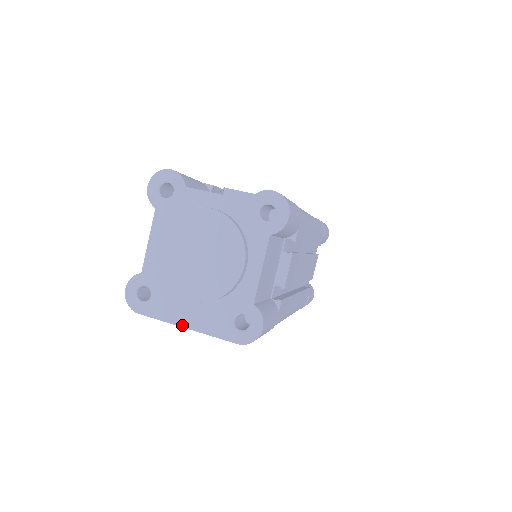
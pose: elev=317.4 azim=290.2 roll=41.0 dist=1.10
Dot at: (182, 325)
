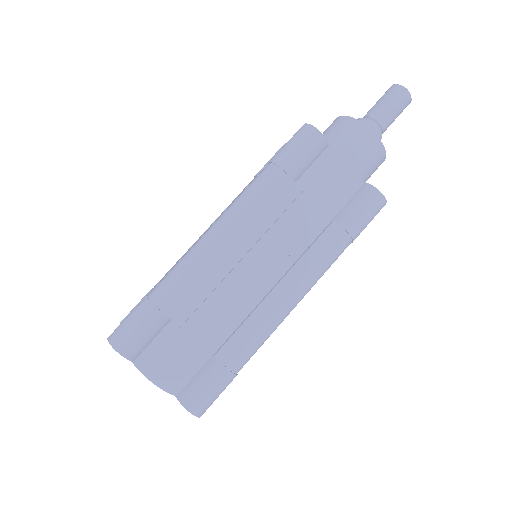
Dot at: occluded
